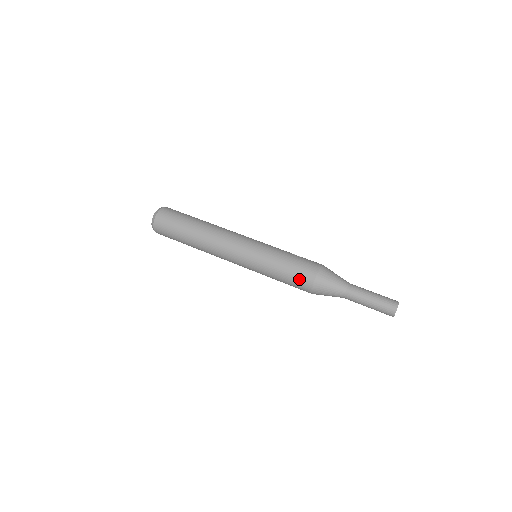
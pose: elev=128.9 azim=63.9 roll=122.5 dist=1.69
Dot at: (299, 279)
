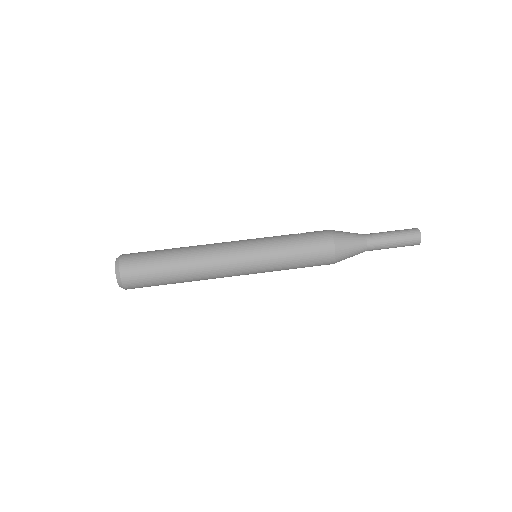
Dot at: (319, 256)
